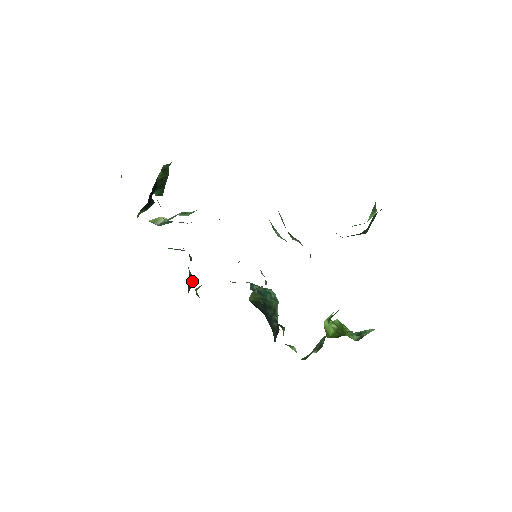
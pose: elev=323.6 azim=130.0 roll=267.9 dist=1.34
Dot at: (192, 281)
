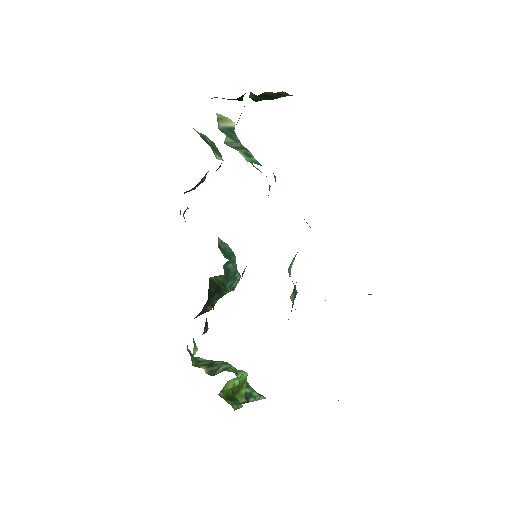
Dot at: occluded
